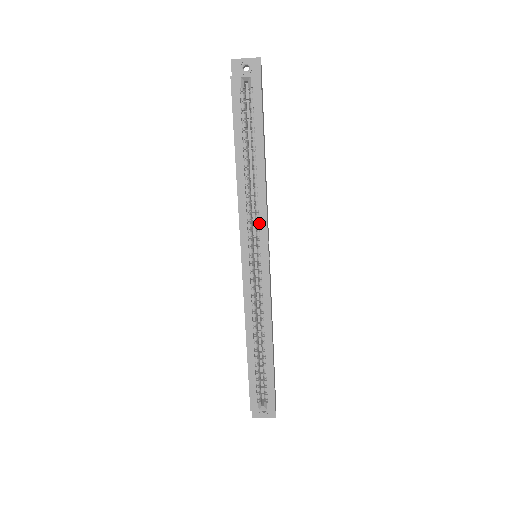
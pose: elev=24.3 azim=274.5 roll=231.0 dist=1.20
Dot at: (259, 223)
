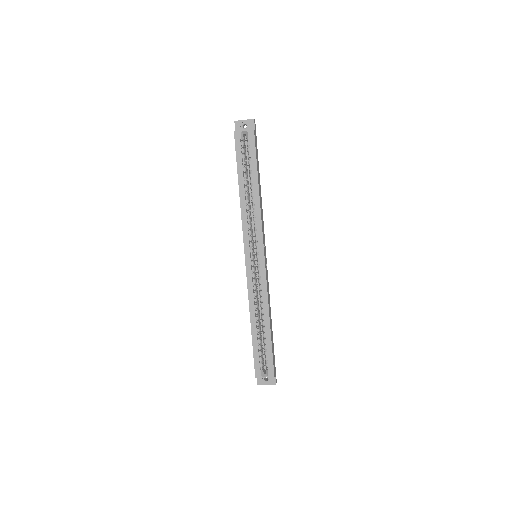
Dot at: (256, 230)
